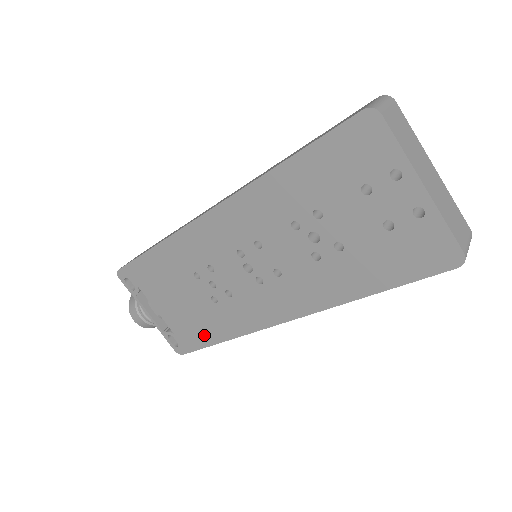
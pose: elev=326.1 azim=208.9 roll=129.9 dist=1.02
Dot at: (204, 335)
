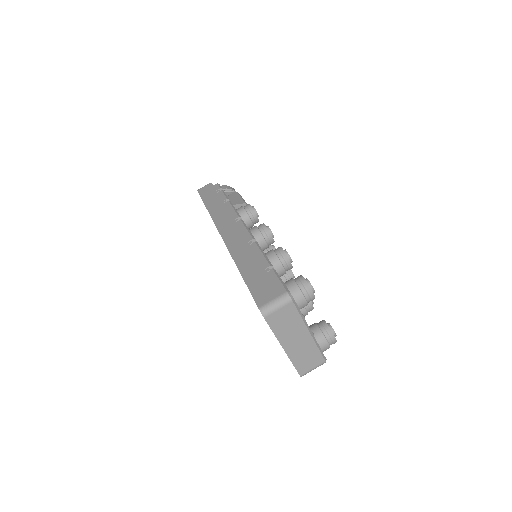
Dot at: occluded
